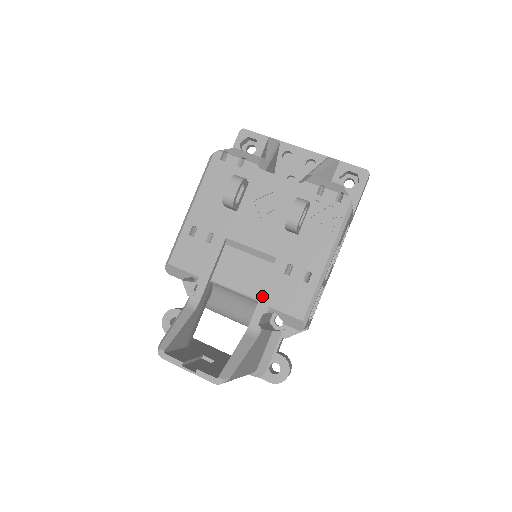
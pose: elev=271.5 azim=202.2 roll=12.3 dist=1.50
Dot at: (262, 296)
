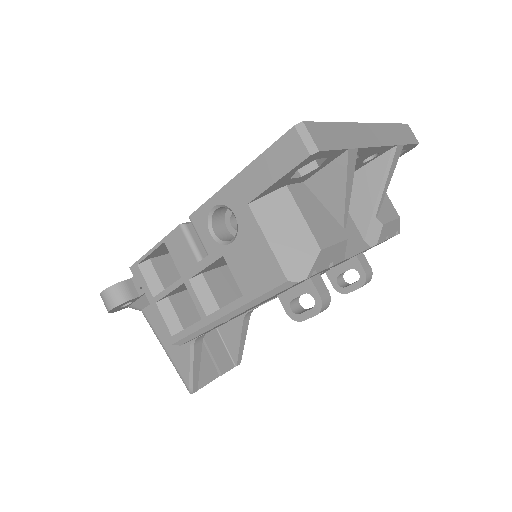
Dot at: occluded
